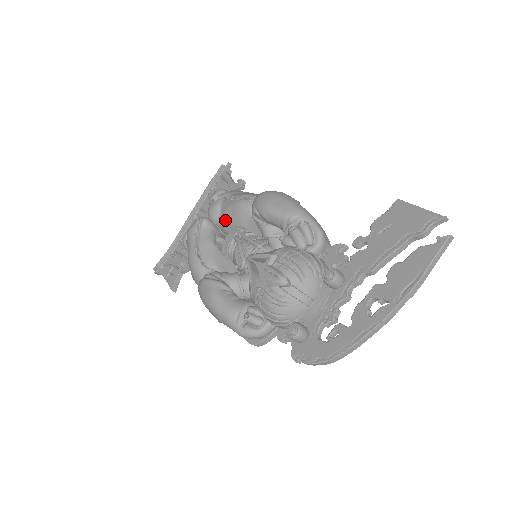
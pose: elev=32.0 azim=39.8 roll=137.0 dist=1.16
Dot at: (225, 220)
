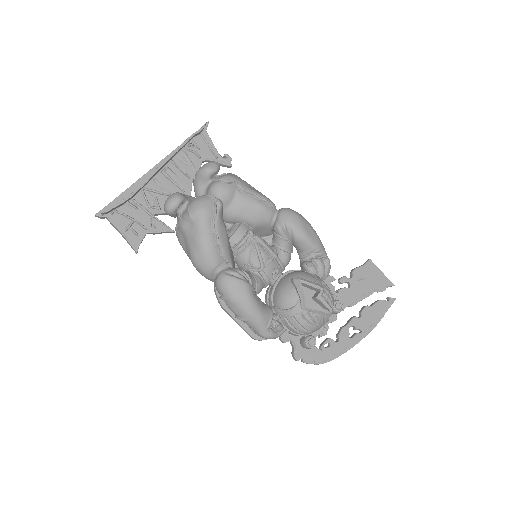
Dot at: (238, 211)
